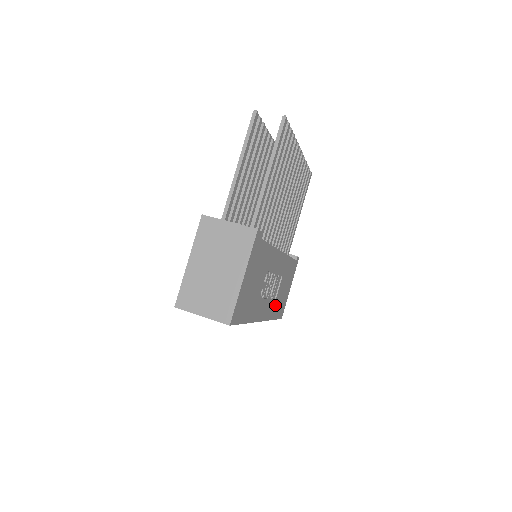
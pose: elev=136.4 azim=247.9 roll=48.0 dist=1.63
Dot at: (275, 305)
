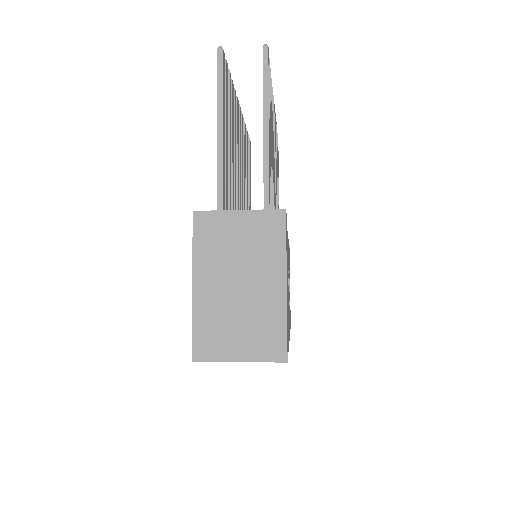
Dot at: occluded
